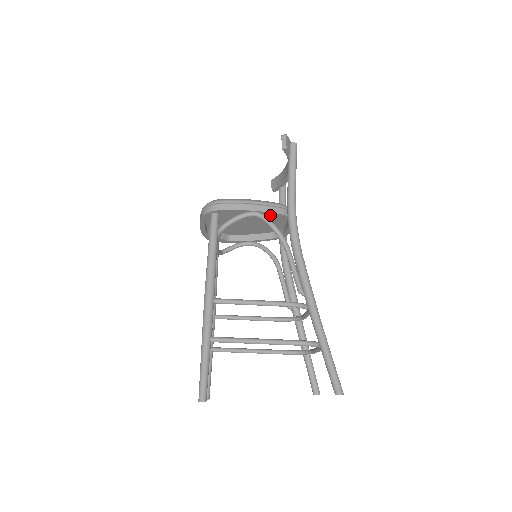
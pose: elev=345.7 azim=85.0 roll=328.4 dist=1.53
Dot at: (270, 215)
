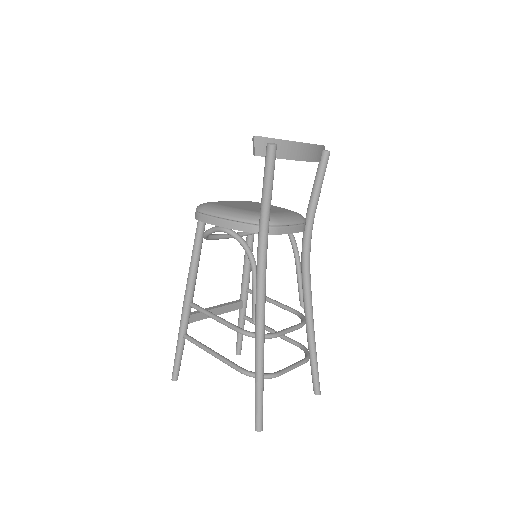
Dot at: occluded
